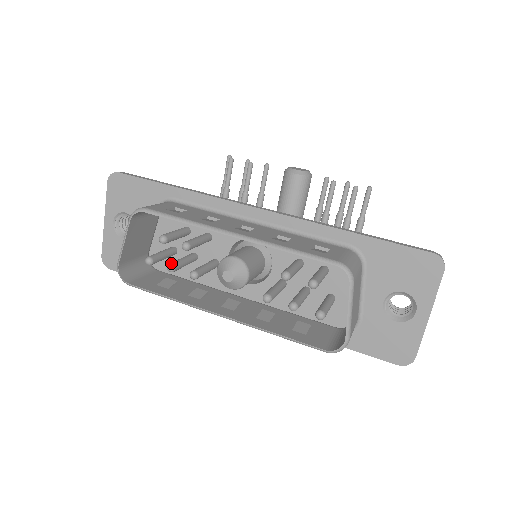
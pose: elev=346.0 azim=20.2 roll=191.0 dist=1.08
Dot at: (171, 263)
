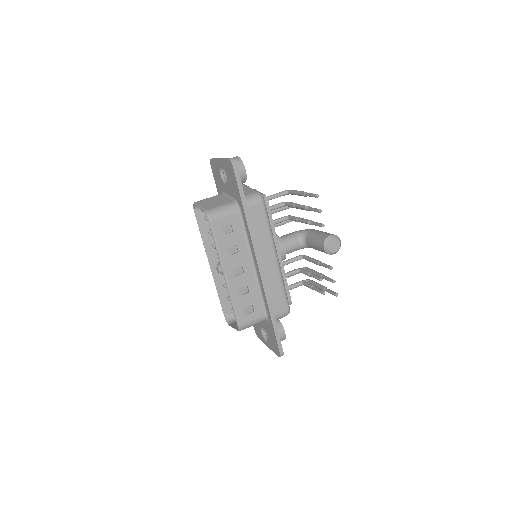
Dot at: occluded
